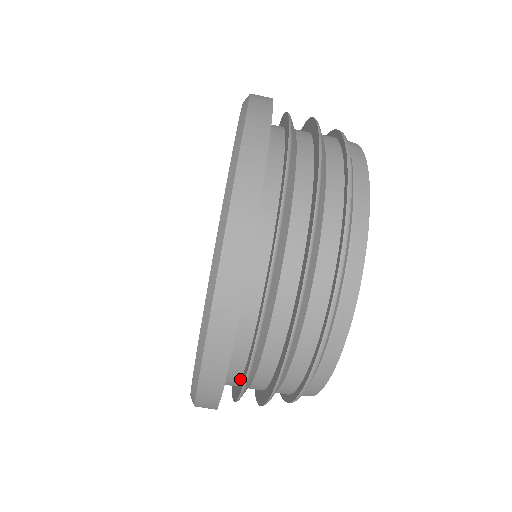
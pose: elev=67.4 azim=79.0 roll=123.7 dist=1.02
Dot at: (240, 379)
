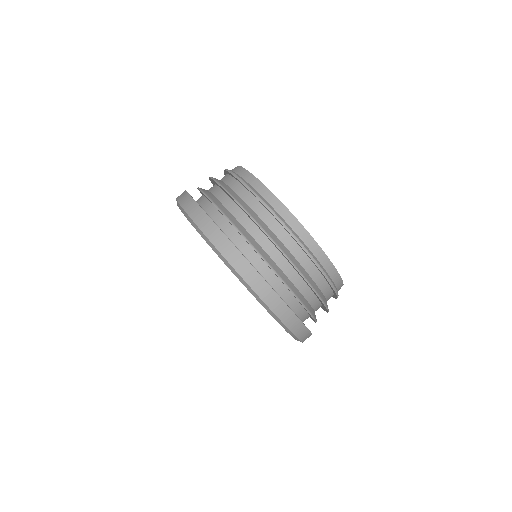
Dot at: (250, 247)
